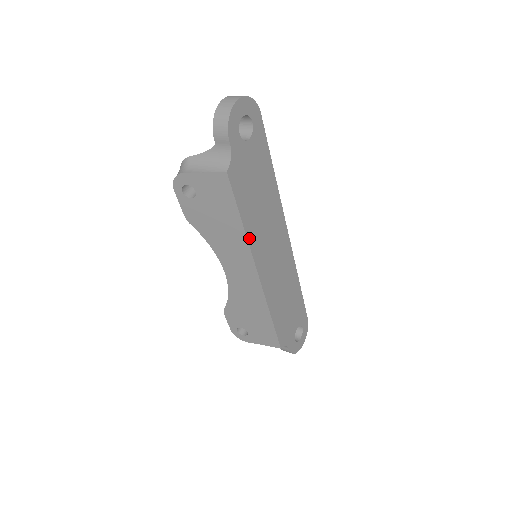
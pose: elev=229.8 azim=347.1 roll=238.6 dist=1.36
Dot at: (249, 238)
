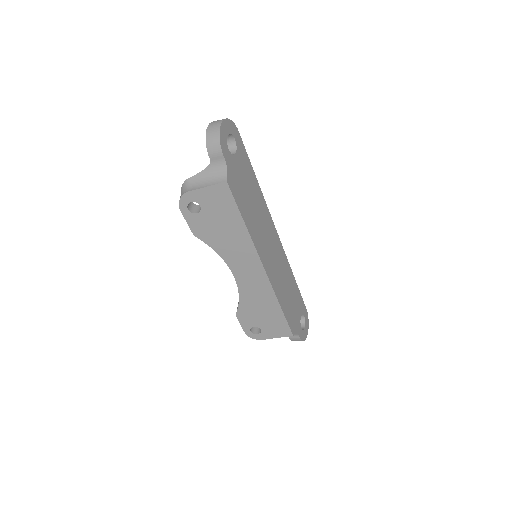
Dot at: (252, 237)
